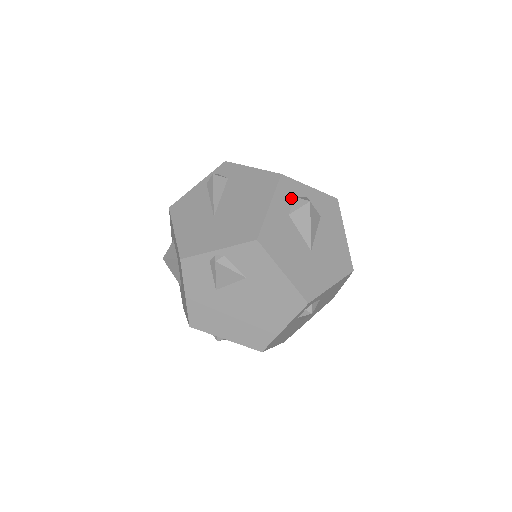
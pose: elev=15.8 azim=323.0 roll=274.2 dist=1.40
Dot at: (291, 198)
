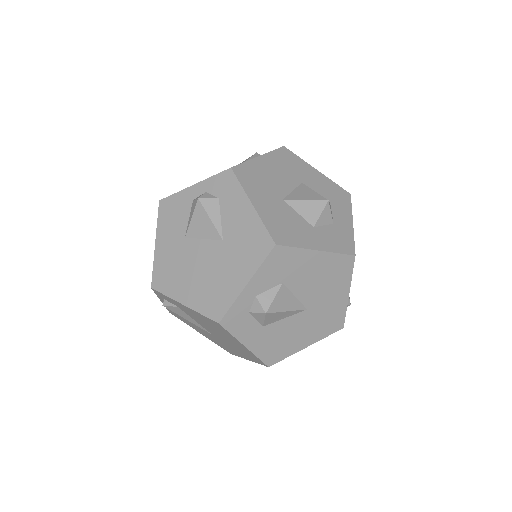
Dot at: (248, 318)
